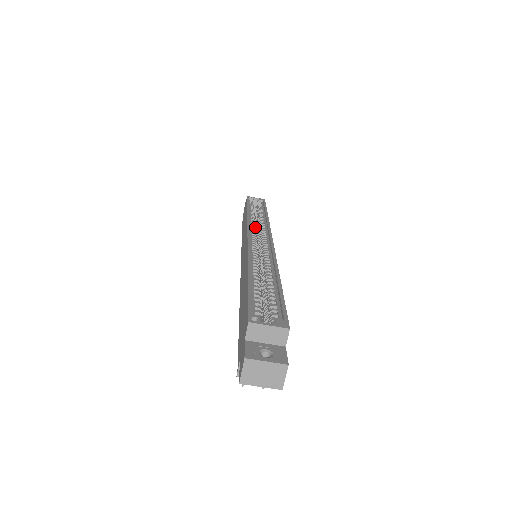
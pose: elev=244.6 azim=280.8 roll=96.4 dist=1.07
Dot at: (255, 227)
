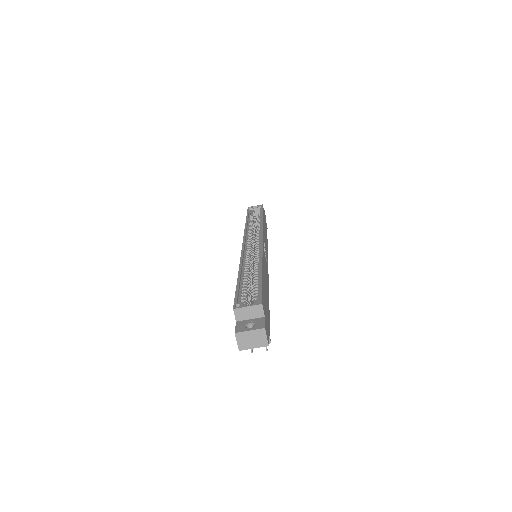
Dot at: (252, 233)
